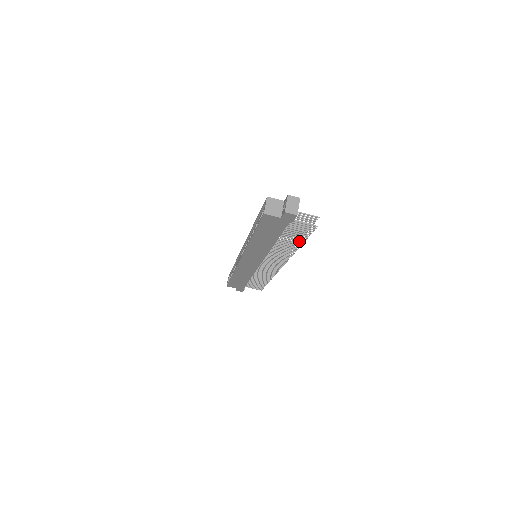
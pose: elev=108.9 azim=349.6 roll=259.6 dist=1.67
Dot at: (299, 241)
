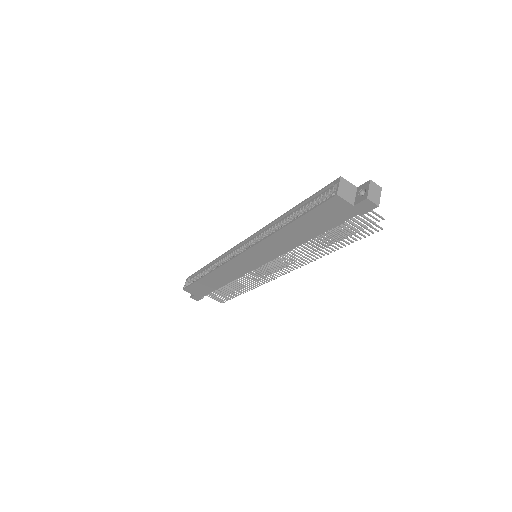
Dot at: (338, 245)
